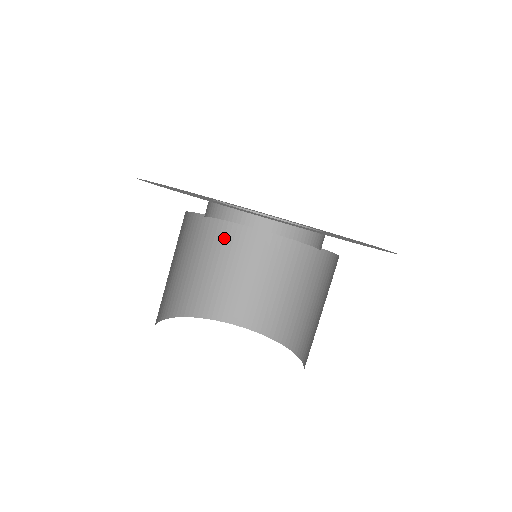
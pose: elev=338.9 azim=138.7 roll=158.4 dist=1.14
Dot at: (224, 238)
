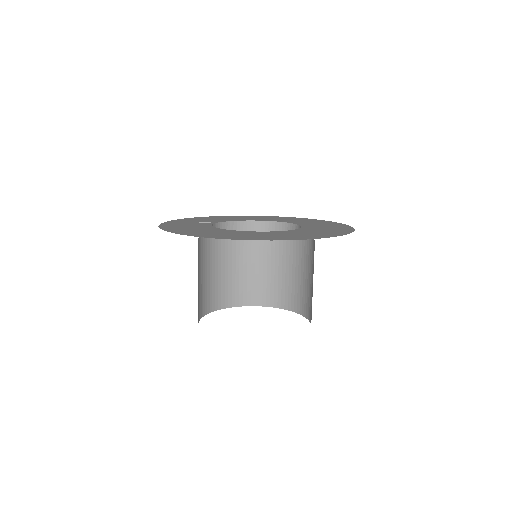
Dot at: (209, 248)
